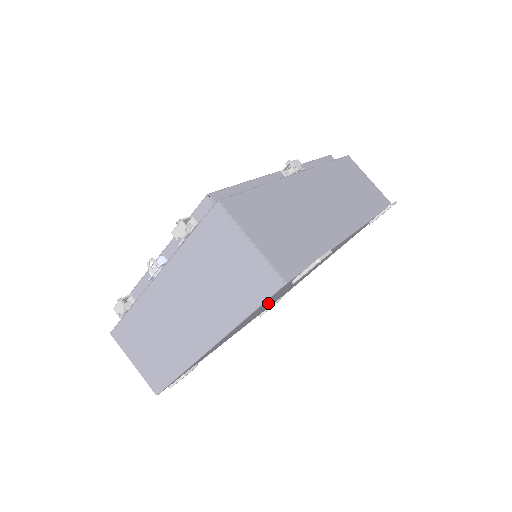
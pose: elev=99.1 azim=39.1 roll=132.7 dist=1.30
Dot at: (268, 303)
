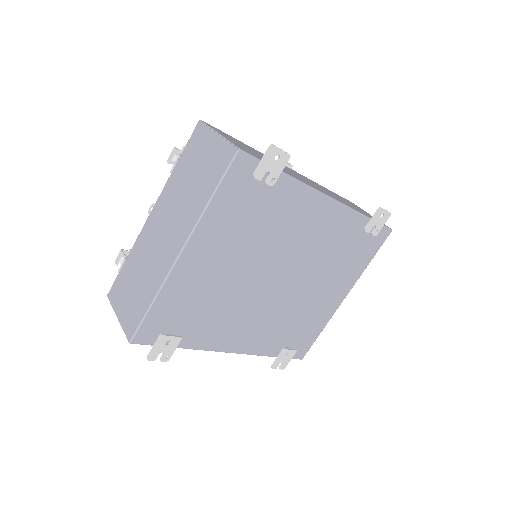
Dot at: (250, 252)
